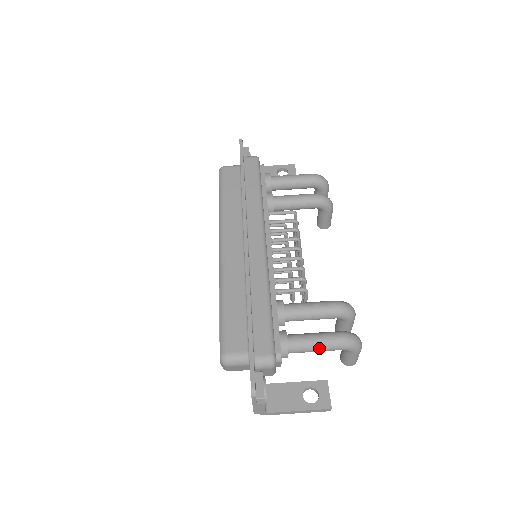
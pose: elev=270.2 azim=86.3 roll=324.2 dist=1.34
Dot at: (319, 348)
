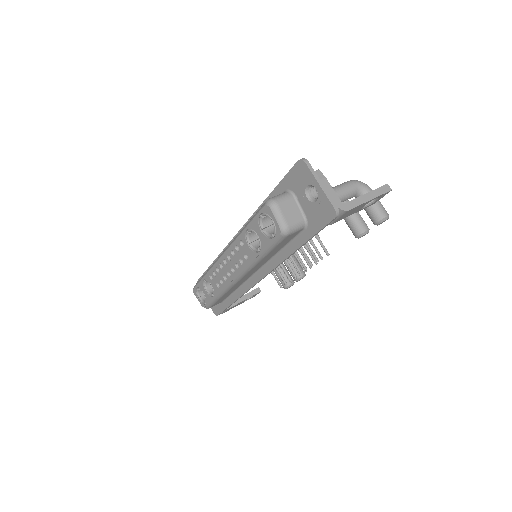
Dot at: (338, 189)
